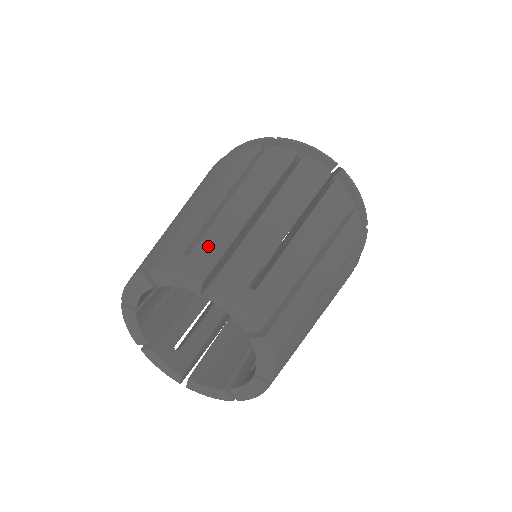
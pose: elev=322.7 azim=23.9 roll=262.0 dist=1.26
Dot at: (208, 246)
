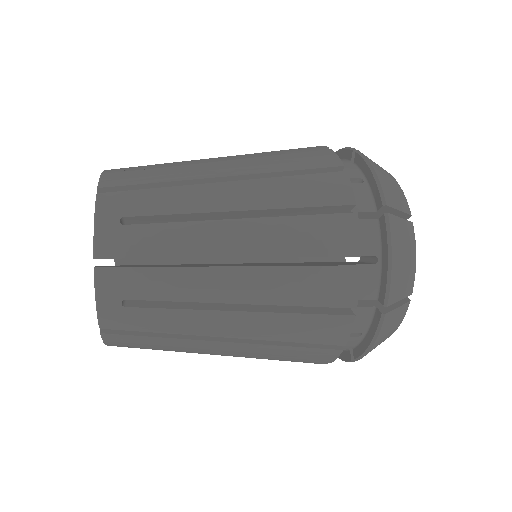
Dot at: occluded
